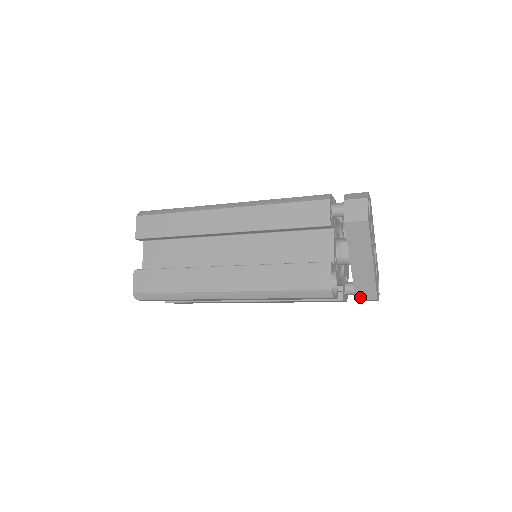
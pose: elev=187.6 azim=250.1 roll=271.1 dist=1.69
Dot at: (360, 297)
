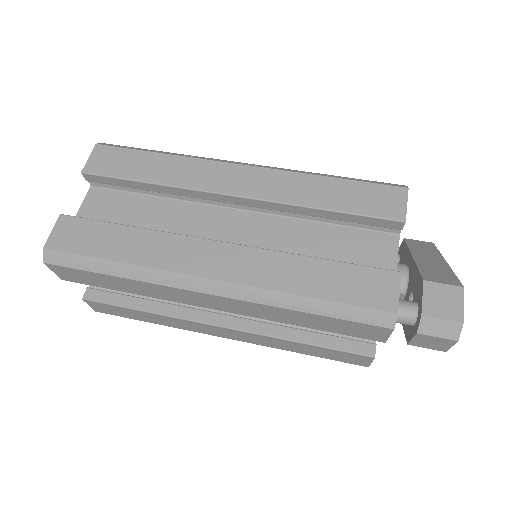
Dot at: occluded
